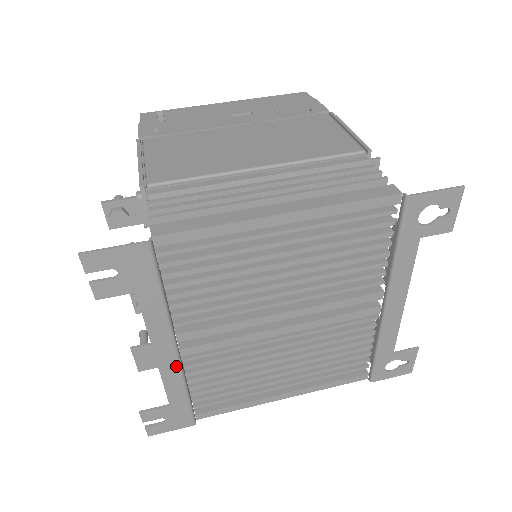
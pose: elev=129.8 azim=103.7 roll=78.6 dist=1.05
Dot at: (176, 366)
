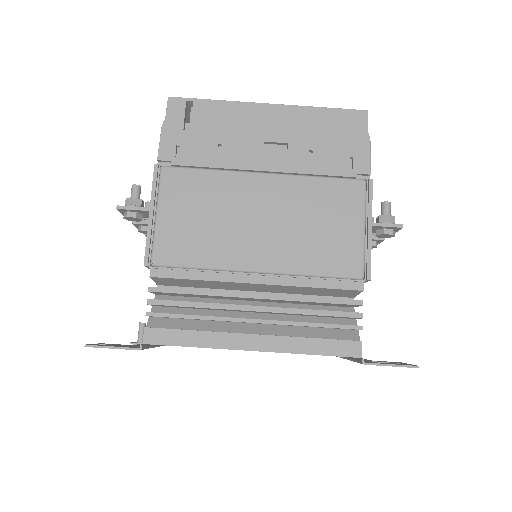
Dot at: occluded
